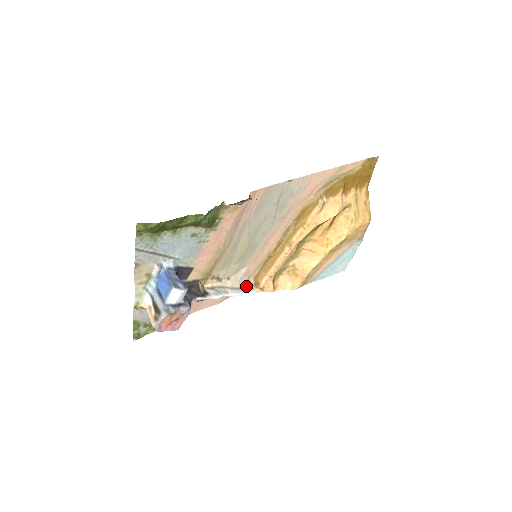
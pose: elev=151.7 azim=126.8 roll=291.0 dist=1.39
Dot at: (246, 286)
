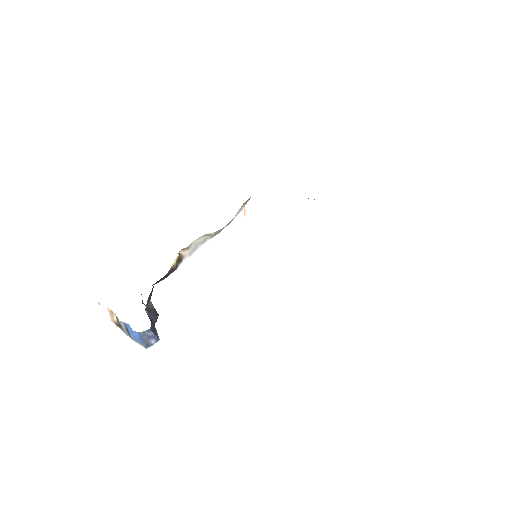
Dot at: (232, 220)
